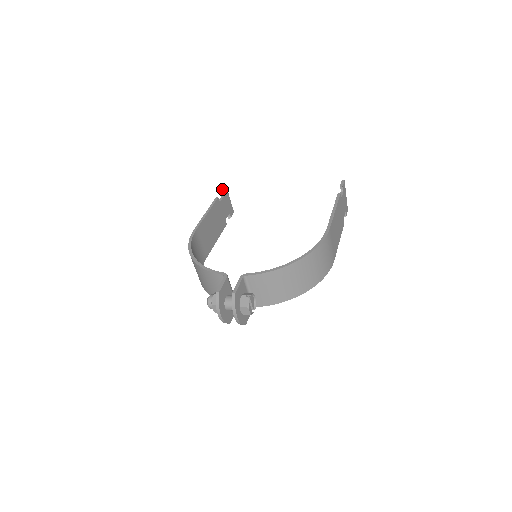
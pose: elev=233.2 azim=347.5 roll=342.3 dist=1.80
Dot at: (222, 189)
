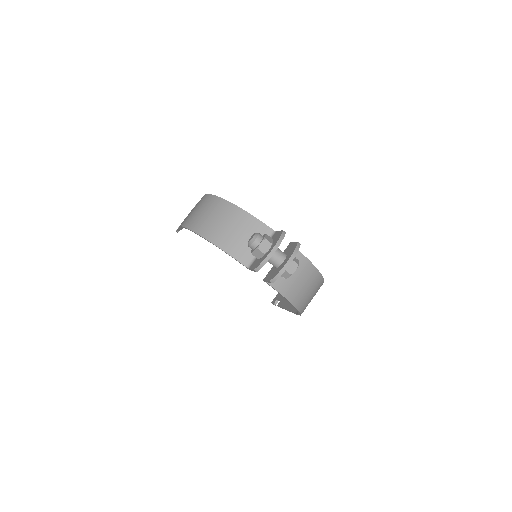
Dot at: occluded
